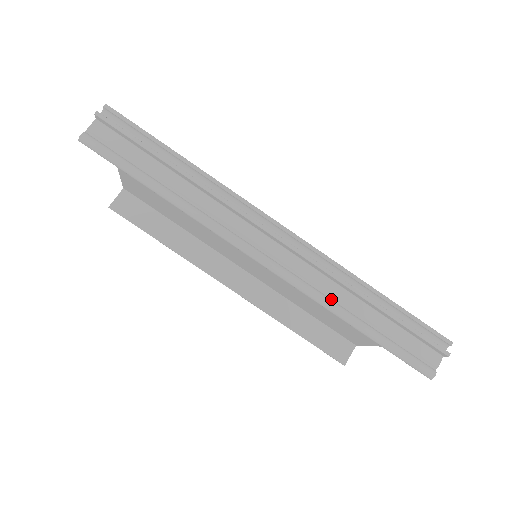
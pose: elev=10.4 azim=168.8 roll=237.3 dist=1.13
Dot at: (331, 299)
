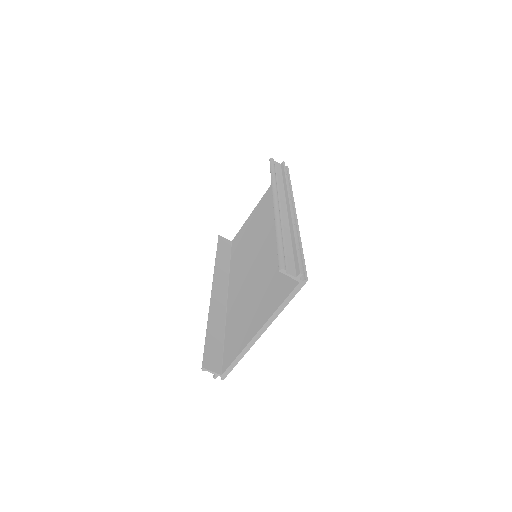
Dot at: (281, 226)
